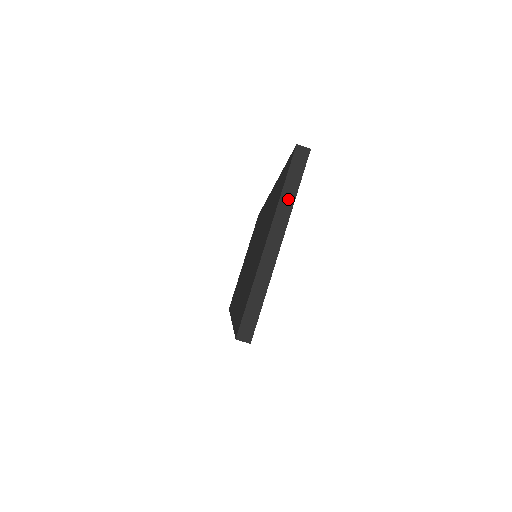
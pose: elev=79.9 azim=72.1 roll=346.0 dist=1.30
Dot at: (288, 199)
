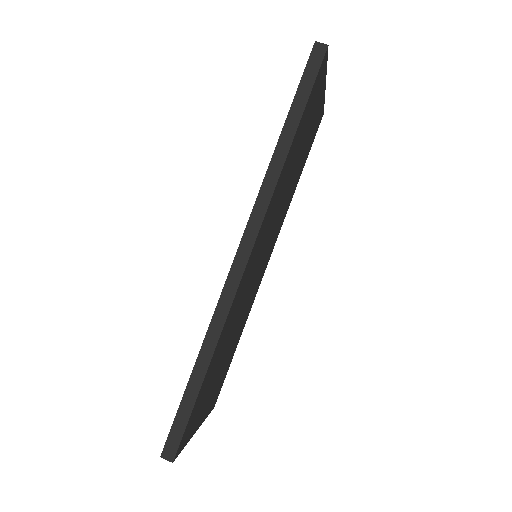
Dot at: occluded
